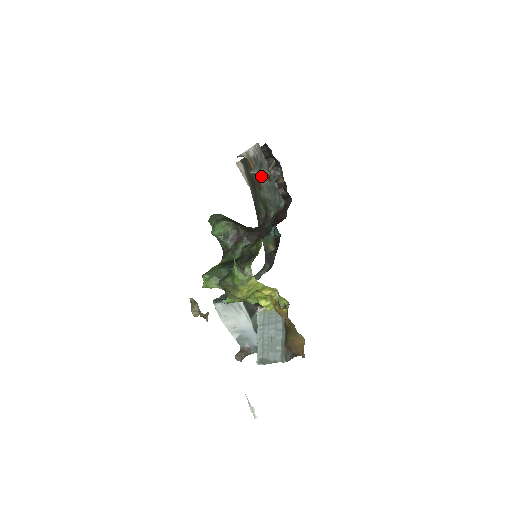
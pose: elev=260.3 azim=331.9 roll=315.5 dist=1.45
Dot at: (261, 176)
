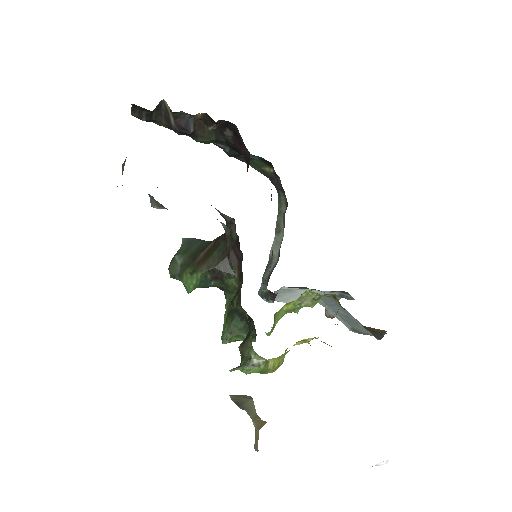
Dot at: occluded
